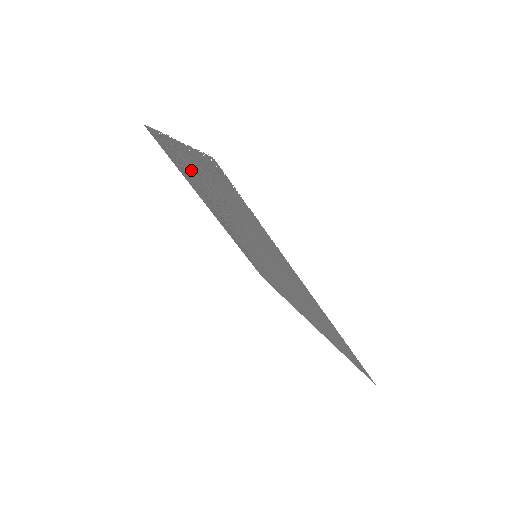
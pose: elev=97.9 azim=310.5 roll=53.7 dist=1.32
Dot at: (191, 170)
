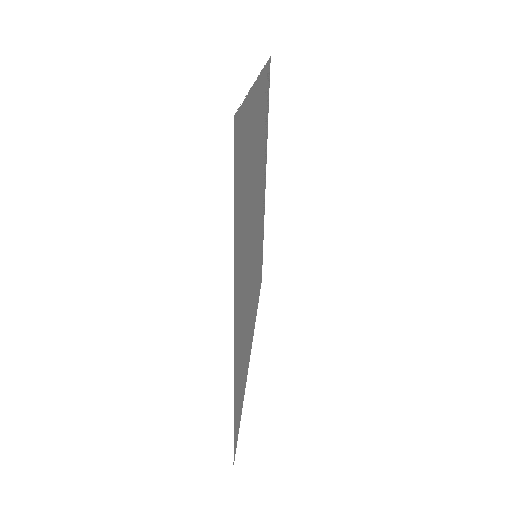
Dot at: (259, 128)
